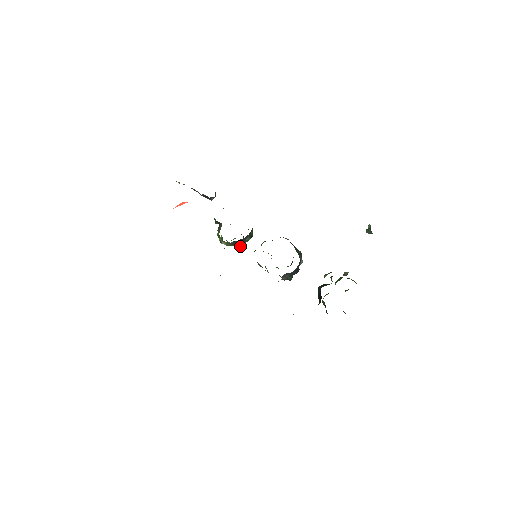
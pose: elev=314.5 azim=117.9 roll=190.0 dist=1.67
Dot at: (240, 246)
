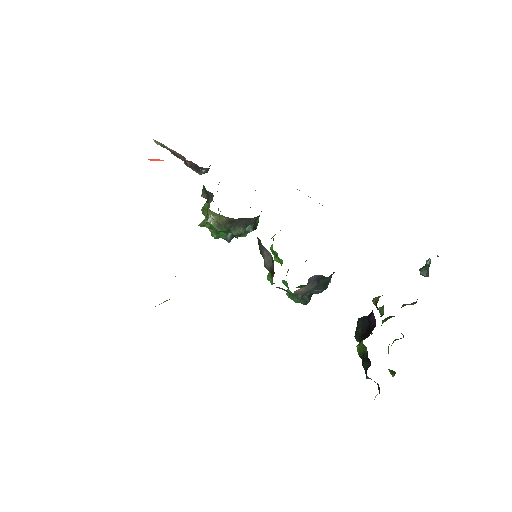
Dot at: occluded
